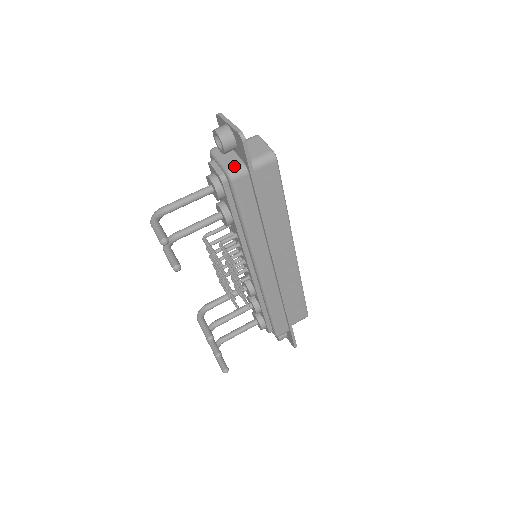
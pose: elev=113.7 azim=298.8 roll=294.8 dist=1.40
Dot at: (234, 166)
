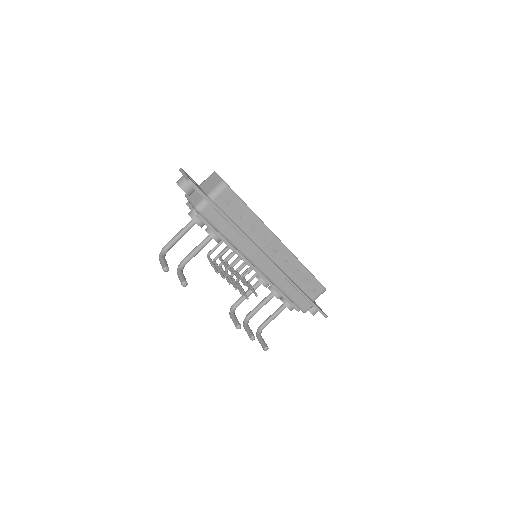
Dot at: (198, 202)
